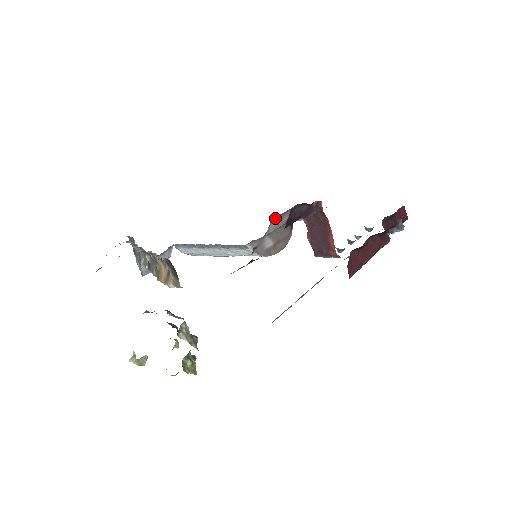
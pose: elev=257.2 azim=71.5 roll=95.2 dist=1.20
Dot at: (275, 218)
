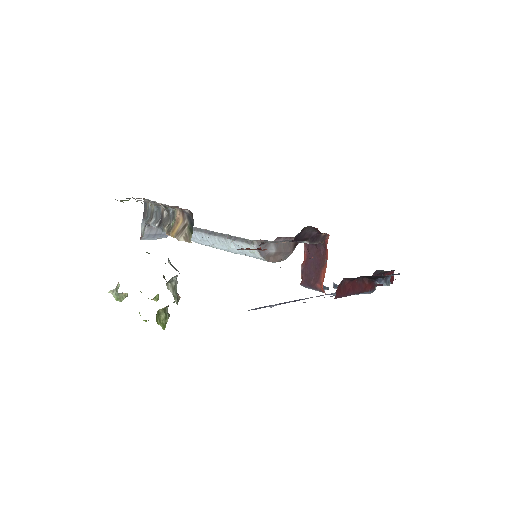
Dot at: (281, 238)
